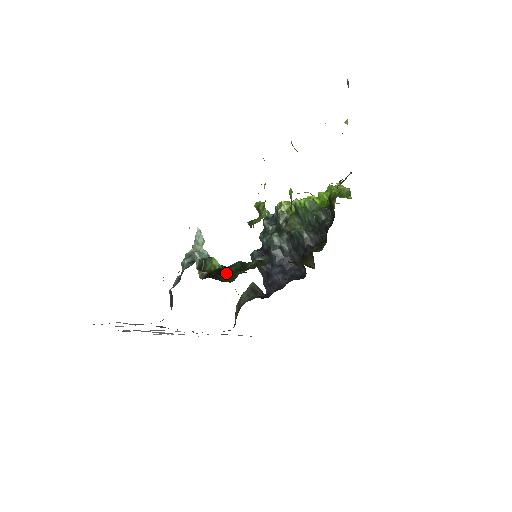
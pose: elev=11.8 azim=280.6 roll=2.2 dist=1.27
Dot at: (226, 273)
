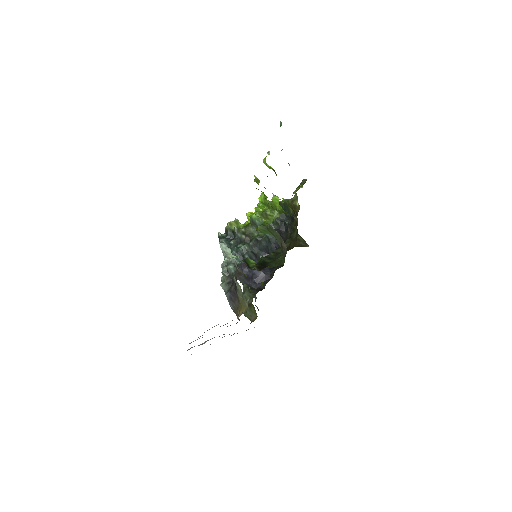
Dot at: (268, 263)
